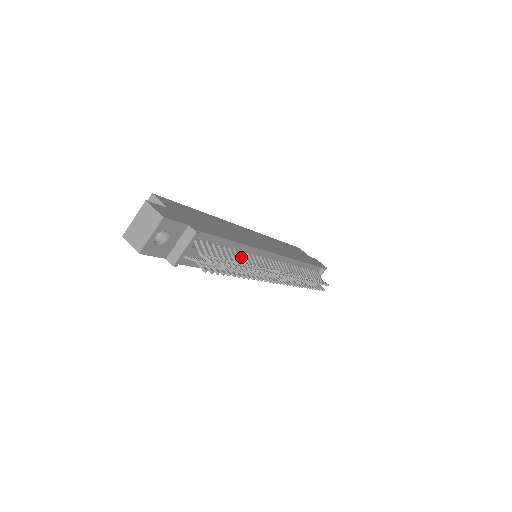
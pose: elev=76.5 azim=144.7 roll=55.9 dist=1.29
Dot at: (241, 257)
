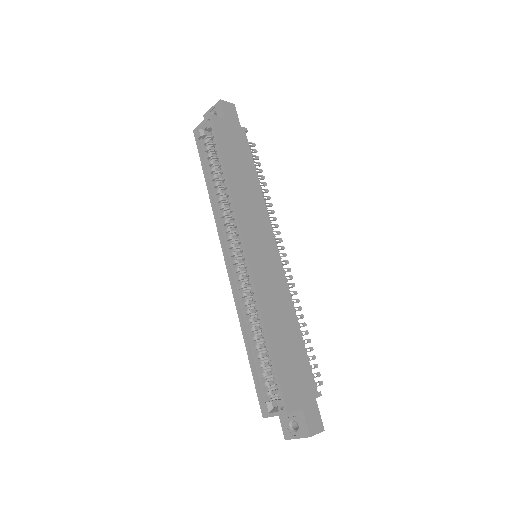
Dot at: occluded
